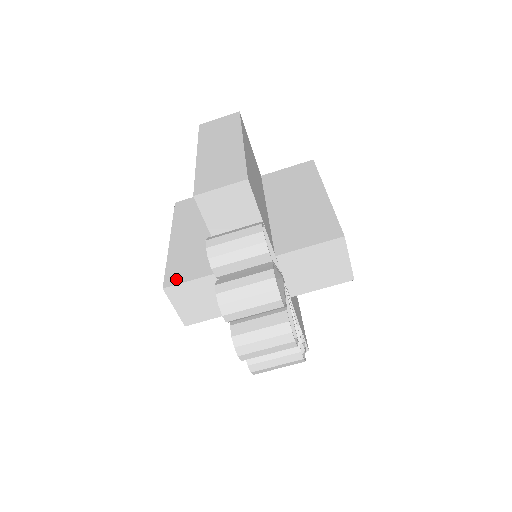
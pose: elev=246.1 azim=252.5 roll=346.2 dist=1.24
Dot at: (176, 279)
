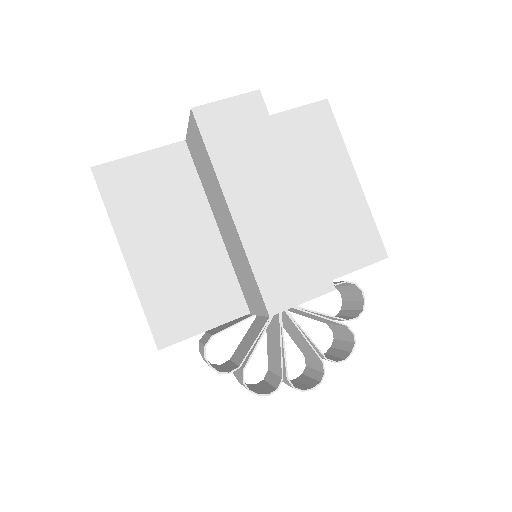
Dot at: occluded
